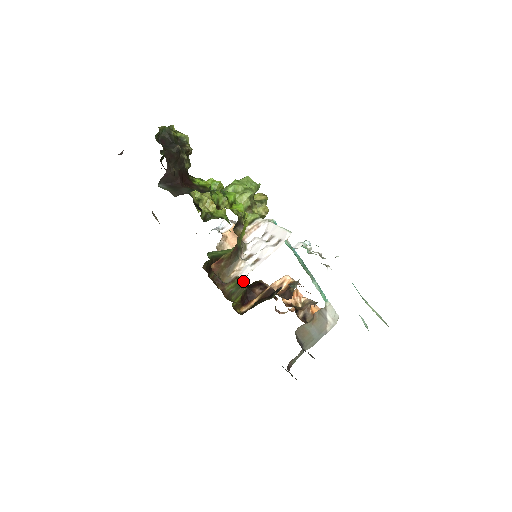
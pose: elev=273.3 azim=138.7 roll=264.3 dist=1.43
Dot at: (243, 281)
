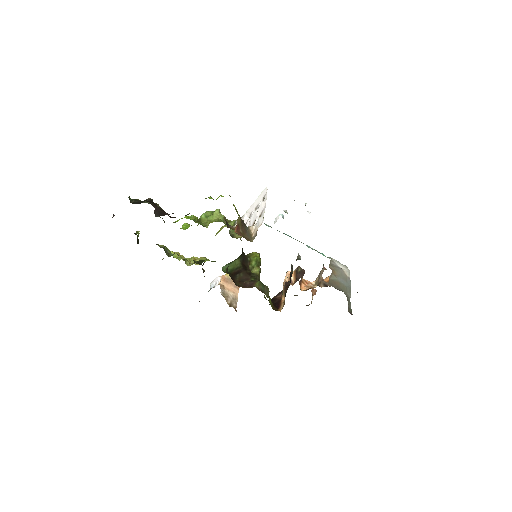
Dot at: occluded
